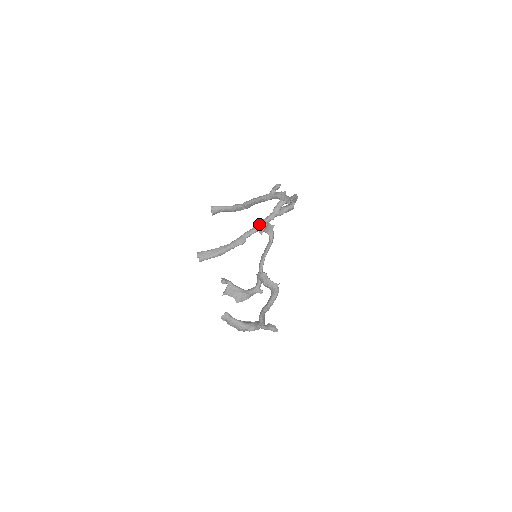
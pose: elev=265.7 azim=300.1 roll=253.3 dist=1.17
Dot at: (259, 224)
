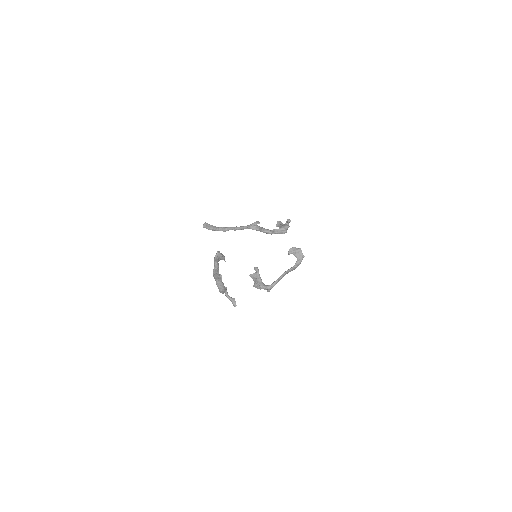
Dot at: (238, 227)
